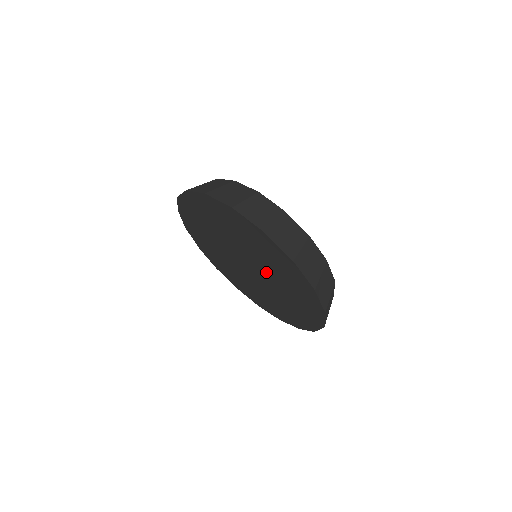
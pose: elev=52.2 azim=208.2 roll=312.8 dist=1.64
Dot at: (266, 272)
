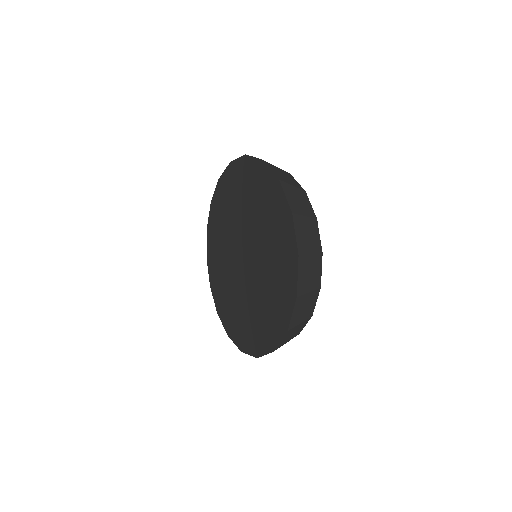
Dot at: (248, 289)
